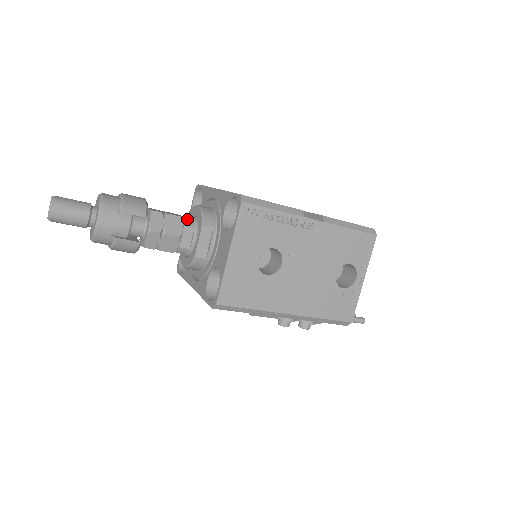
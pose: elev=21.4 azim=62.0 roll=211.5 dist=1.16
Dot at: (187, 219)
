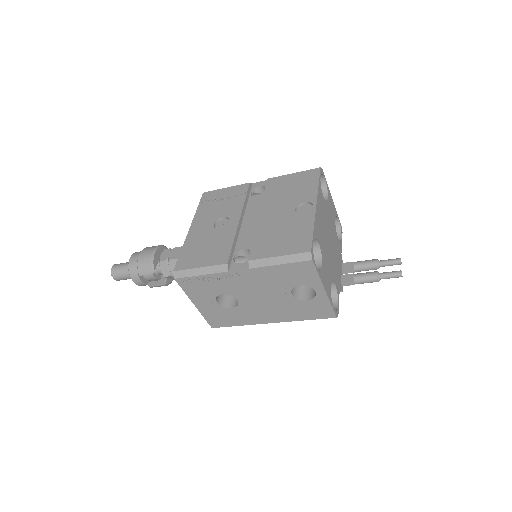
Dot at: occluded
